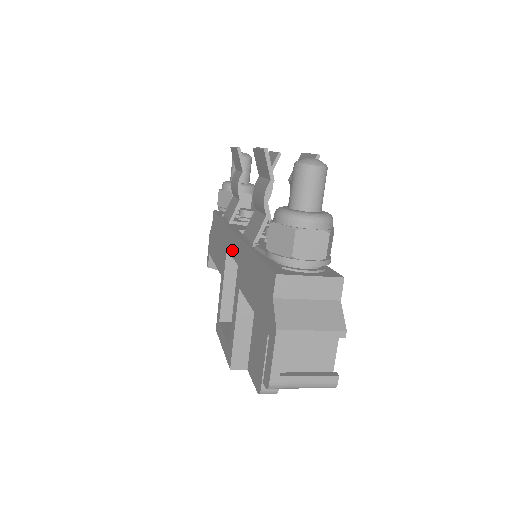
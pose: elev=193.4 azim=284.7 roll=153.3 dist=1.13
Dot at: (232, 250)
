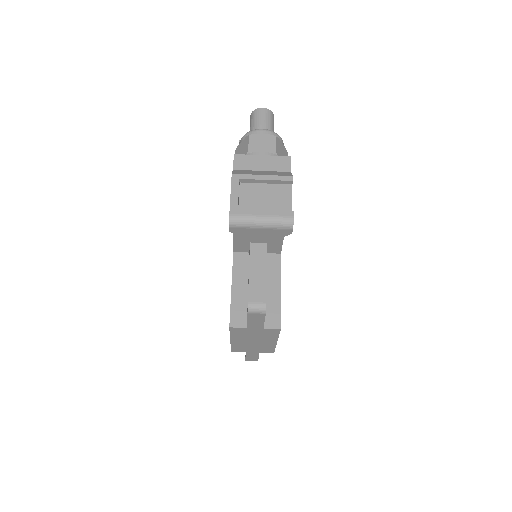
Dot at: occluded
